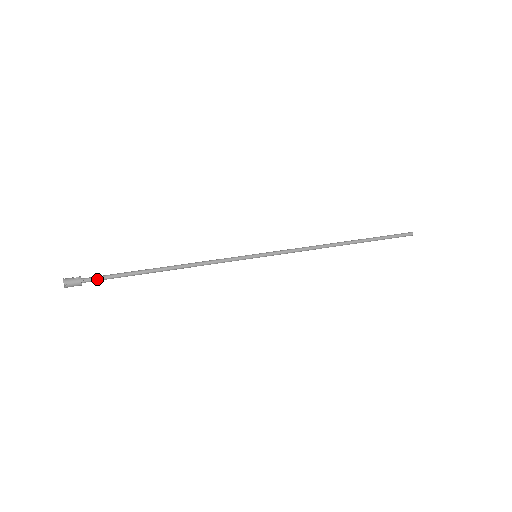
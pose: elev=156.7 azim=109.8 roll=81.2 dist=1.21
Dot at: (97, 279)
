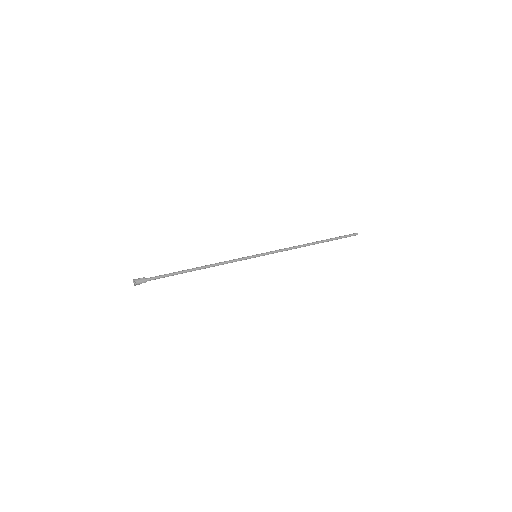
Dot at: (155, 278)
